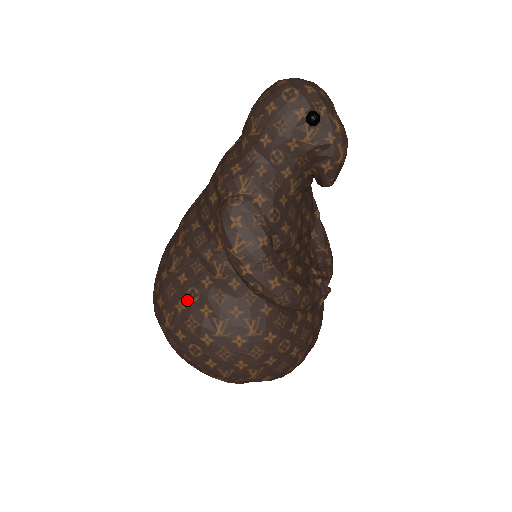
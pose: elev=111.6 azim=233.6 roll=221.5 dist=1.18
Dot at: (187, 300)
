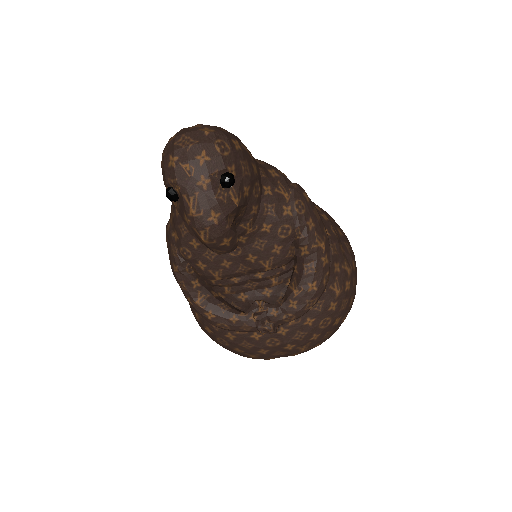
Dot at: occluded
